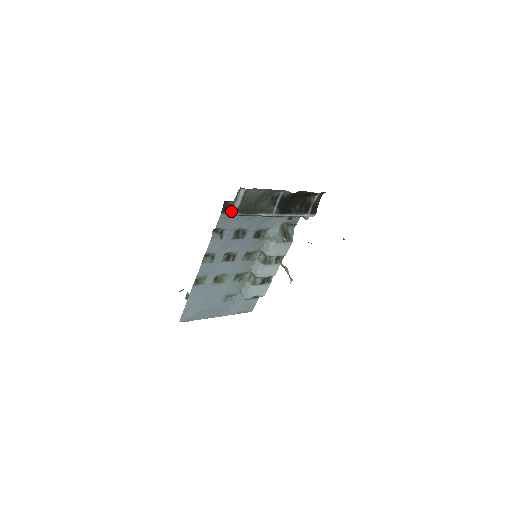
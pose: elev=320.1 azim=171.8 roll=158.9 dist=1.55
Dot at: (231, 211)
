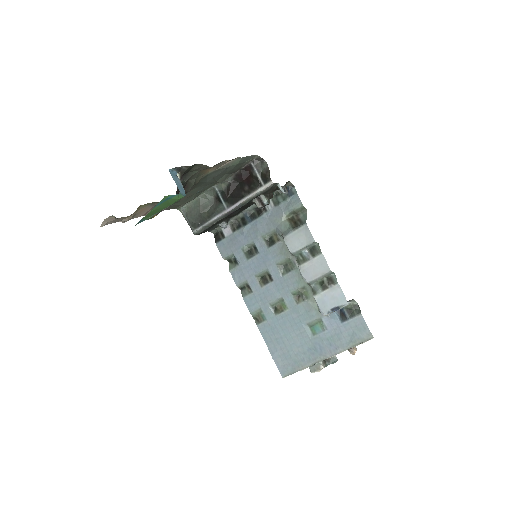
Dot at: (192, 231)
